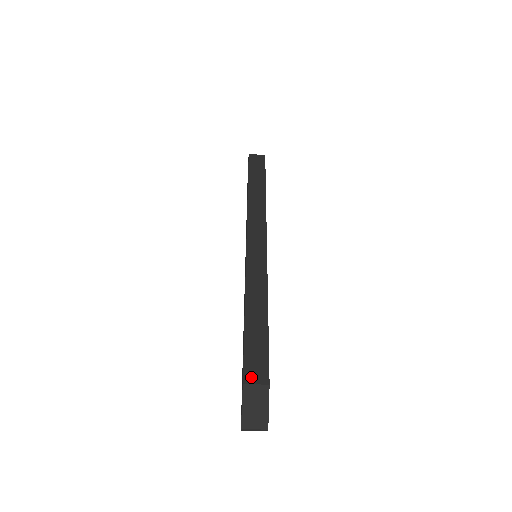
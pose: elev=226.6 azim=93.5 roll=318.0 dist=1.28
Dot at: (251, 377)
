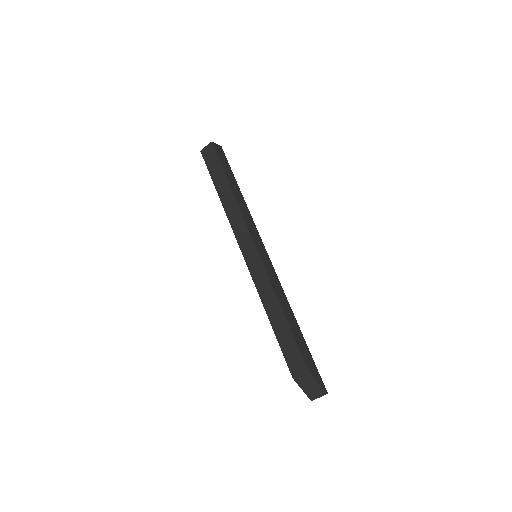
Dot at: (295, 371)
